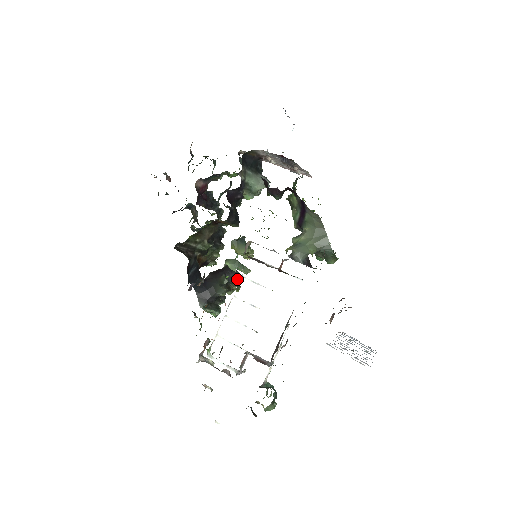
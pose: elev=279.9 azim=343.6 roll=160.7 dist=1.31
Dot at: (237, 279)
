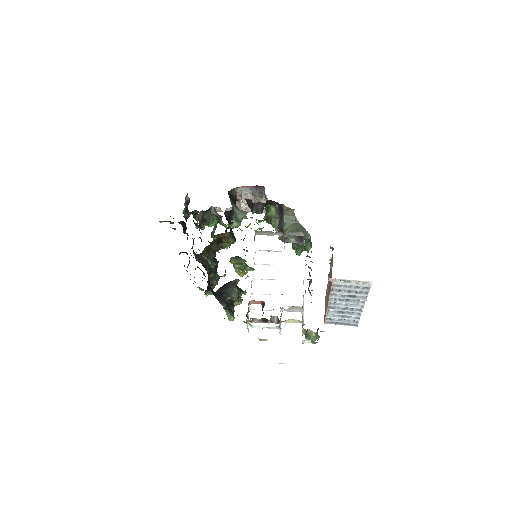
Dot at: (240, 290)
